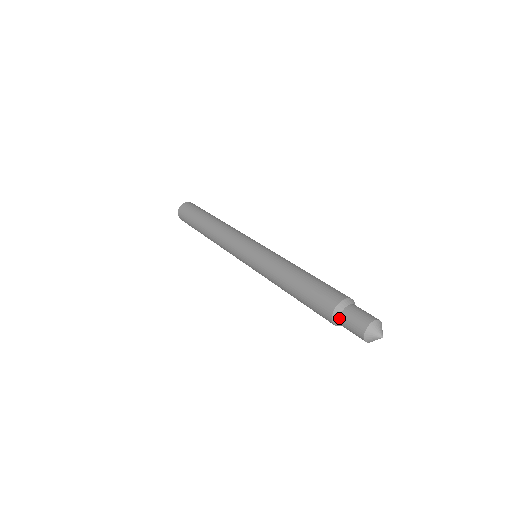
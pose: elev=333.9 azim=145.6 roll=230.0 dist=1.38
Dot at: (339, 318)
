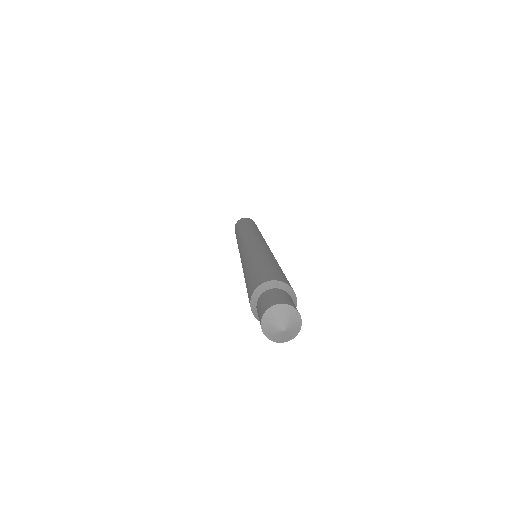
Dot at: (266, 290)
